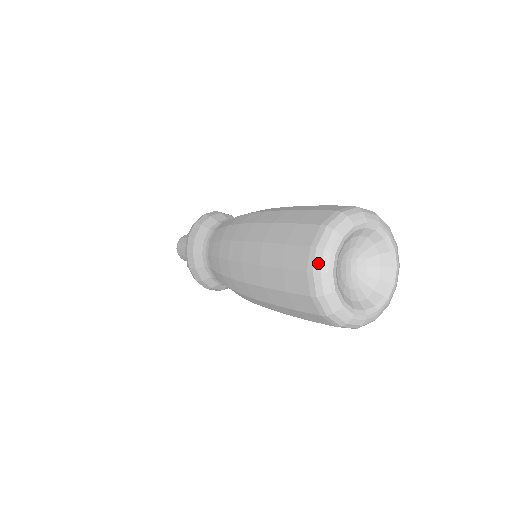
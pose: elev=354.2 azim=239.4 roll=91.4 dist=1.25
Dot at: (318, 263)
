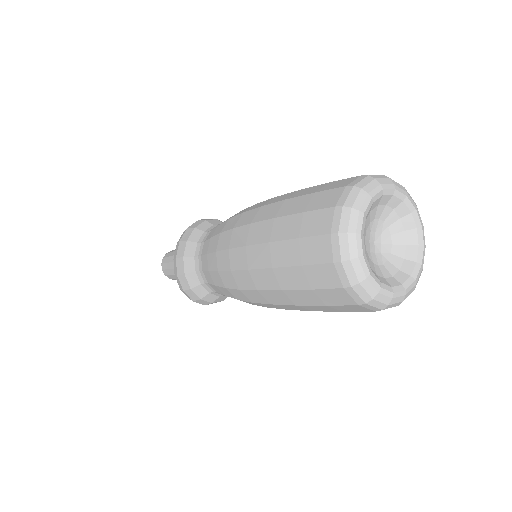
Dot at: (344, 222)
